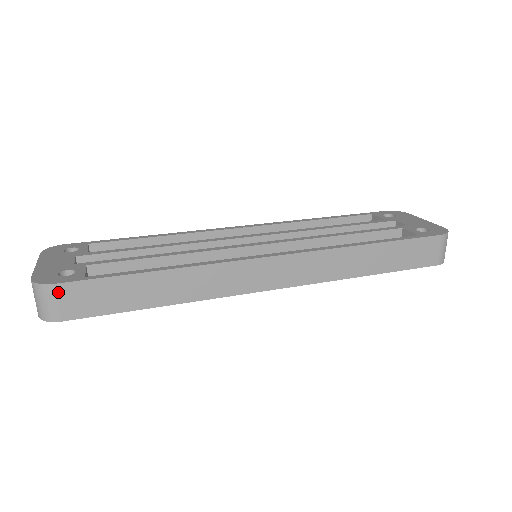
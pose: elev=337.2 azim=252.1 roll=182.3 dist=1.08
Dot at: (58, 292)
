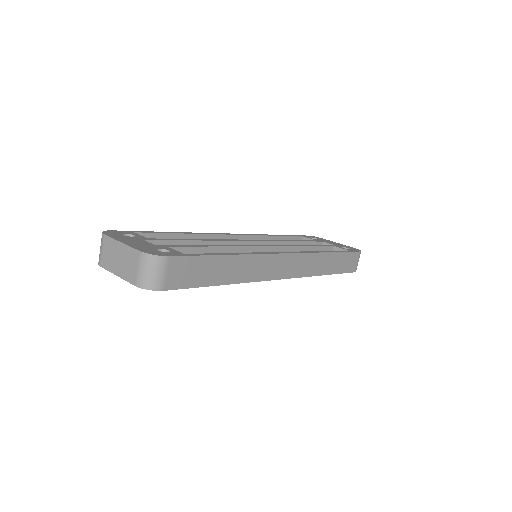
Dot at: (170, 264)
